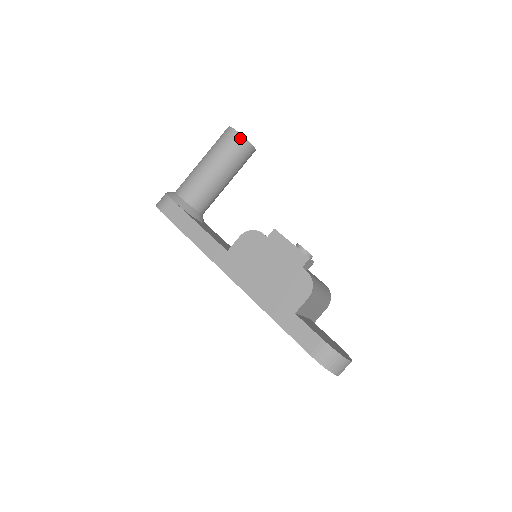
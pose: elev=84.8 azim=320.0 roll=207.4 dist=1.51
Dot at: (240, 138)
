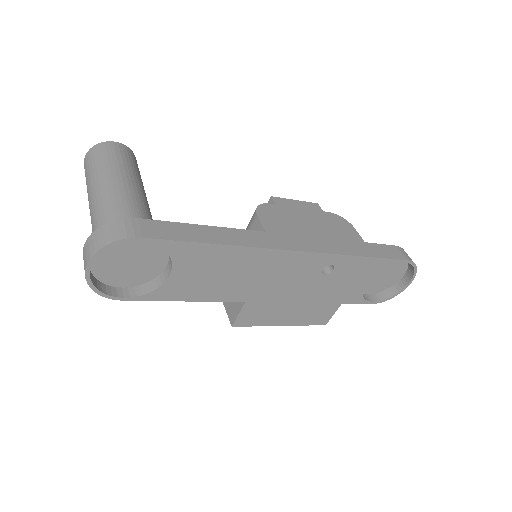
Dot at: (128, 149)
